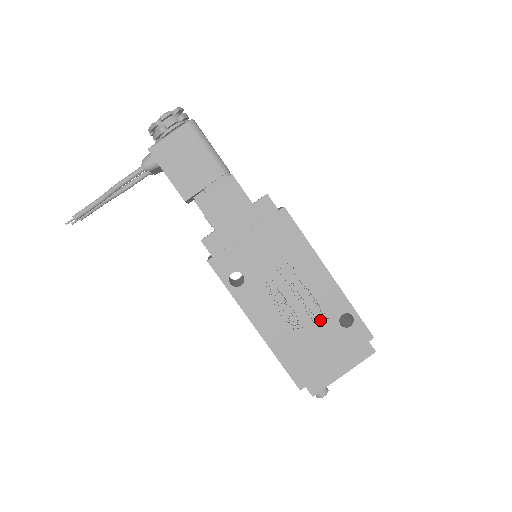
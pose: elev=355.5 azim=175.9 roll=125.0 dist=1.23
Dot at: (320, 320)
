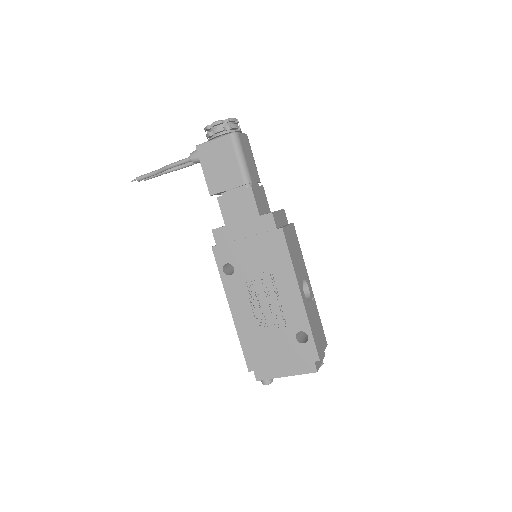
Dot at: (281, 327)
